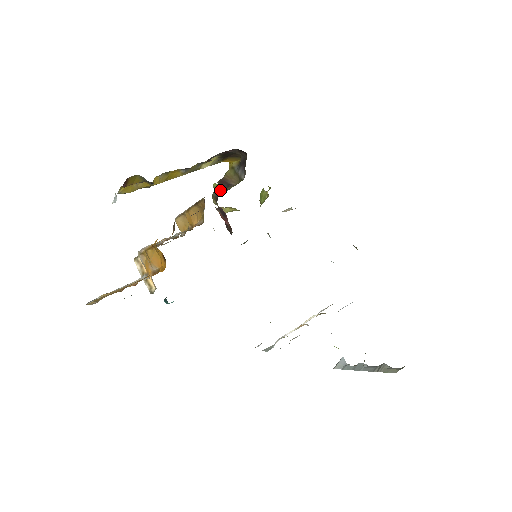
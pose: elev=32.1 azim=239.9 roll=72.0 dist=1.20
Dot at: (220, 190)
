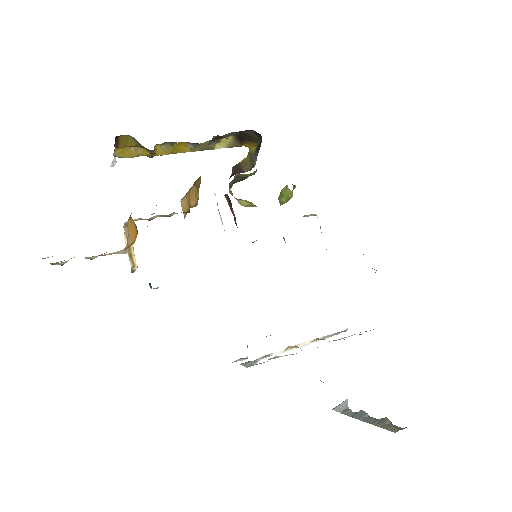
Dot at: (231, 176)
